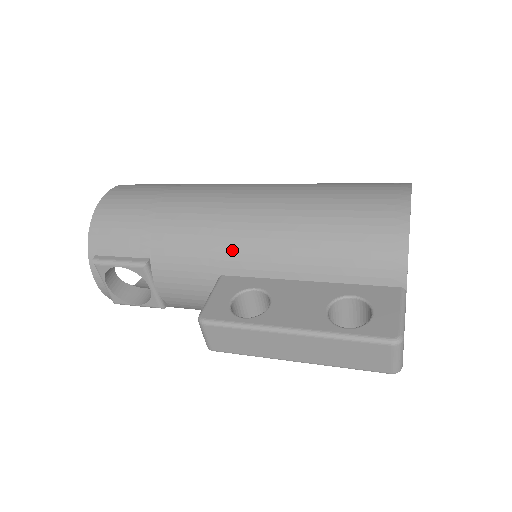
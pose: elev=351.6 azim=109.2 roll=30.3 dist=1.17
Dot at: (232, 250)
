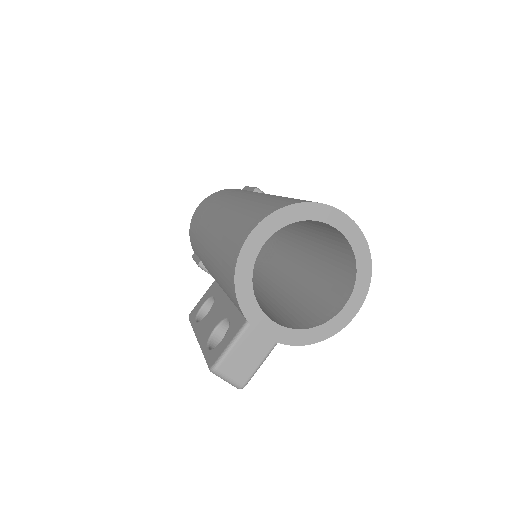
Dot at: (208, 265)
